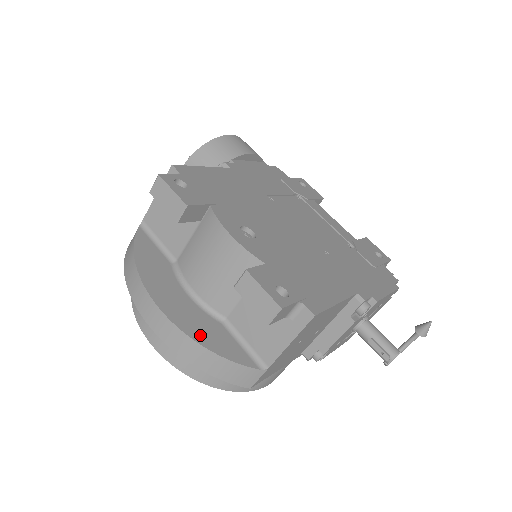
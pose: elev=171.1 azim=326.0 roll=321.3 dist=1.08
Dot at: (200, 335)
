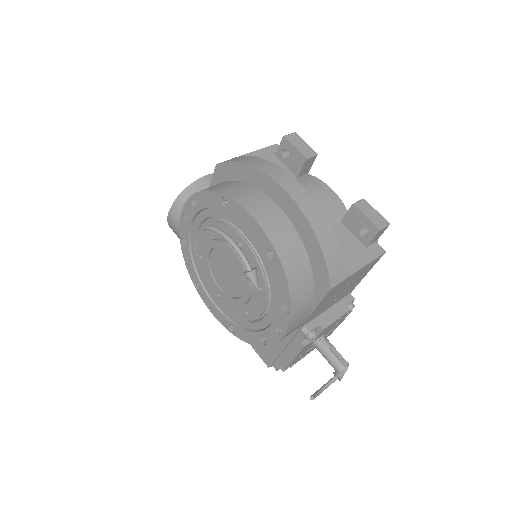
Dot at: occluded
